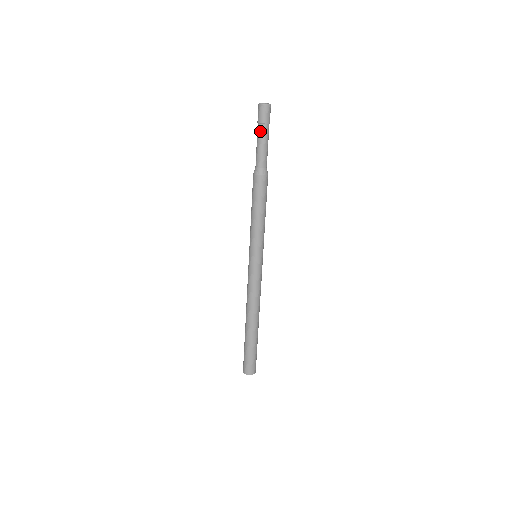
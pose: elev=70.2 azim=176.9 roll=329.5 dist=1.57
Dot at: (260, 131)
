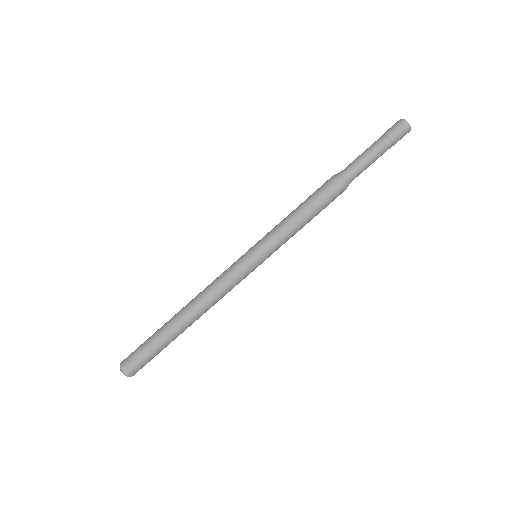
Dot at: (377, 141)
